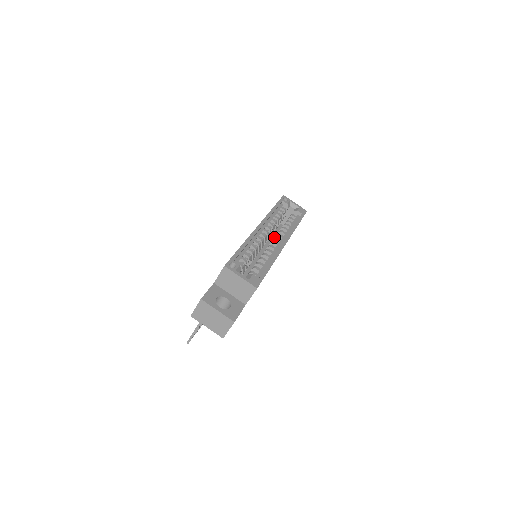
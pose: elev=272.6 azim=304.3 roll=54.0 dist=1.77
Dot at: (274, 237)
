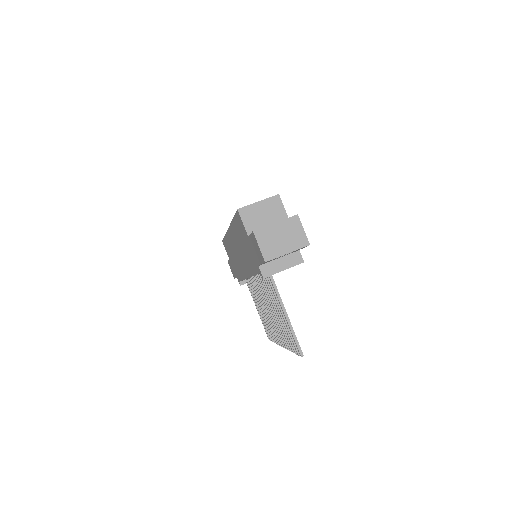
Dot at: occluded
